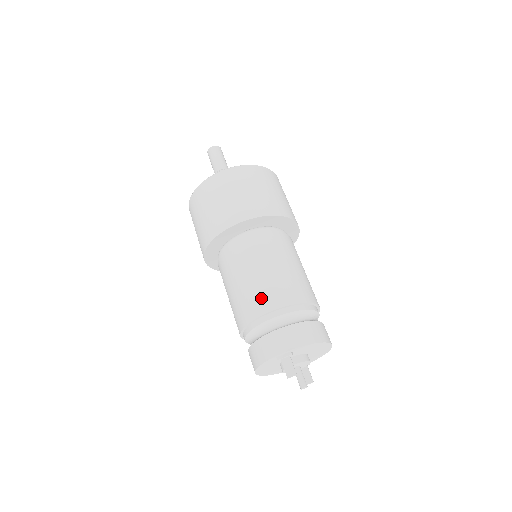
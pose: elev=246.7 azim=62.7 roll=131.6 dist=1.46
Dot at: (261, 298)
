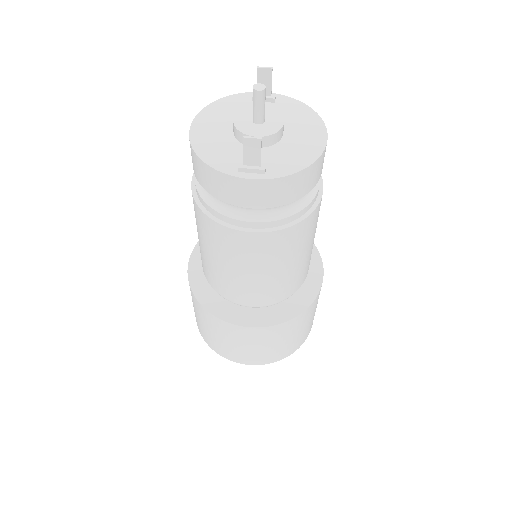
Dot at: occluded
